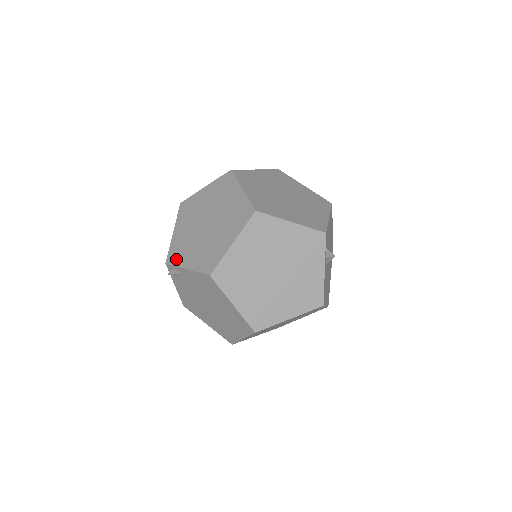
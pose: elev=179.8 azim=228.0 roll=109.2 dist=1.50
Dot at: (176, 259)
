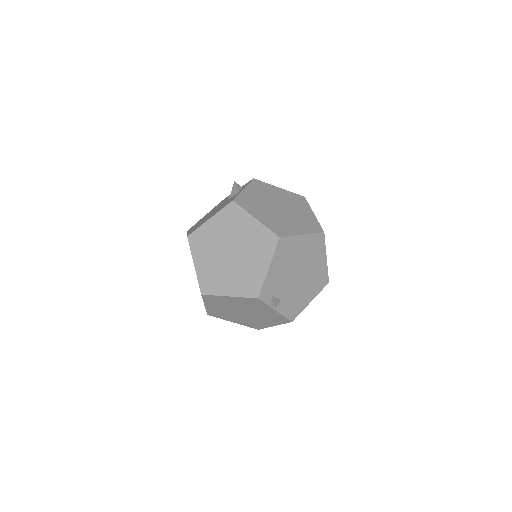
Dot at: occluded
